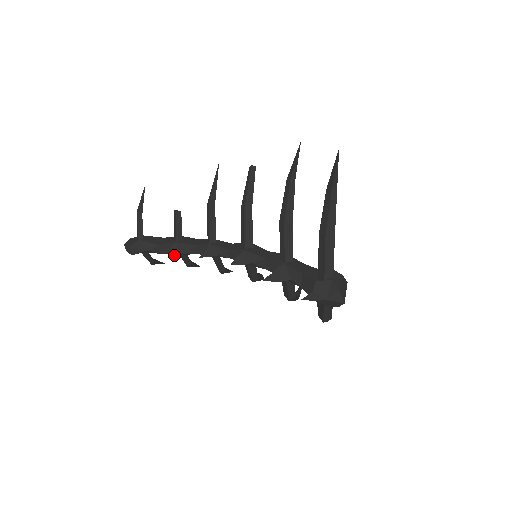
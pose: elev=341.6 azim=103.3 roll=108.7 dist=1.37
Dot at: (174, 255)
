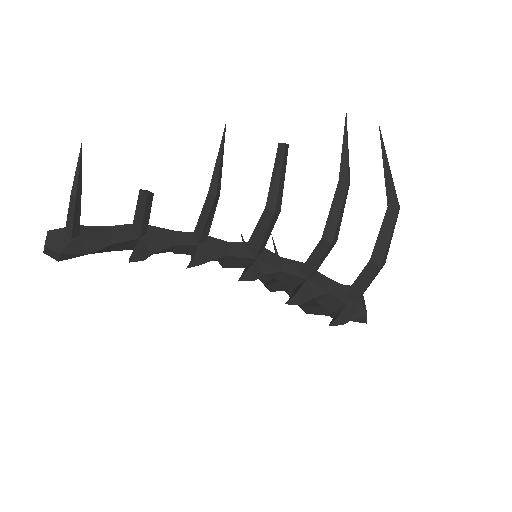
Dot at: (139, 260)
